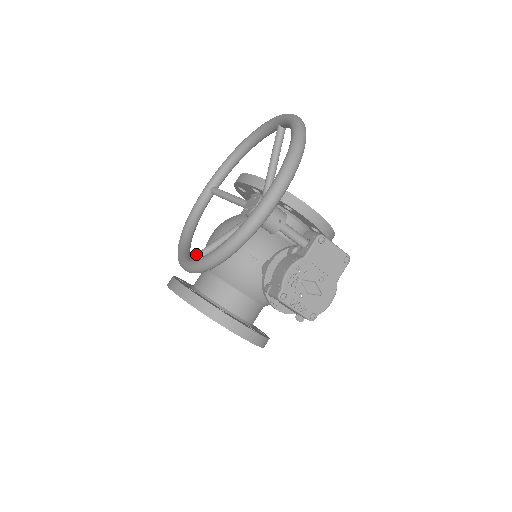
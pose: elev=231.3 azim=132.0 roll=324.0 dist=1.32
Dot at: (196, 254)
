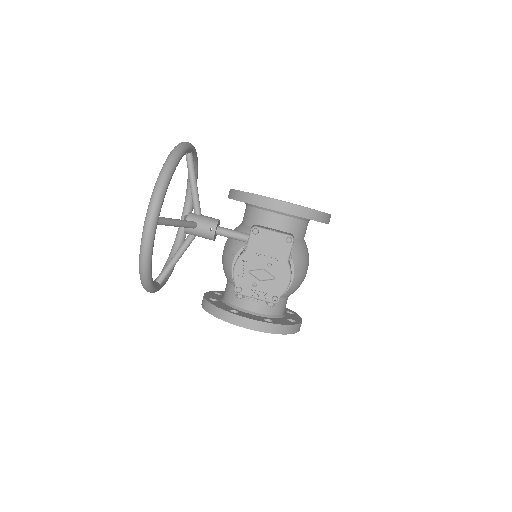
Dot at: (158, 277)
